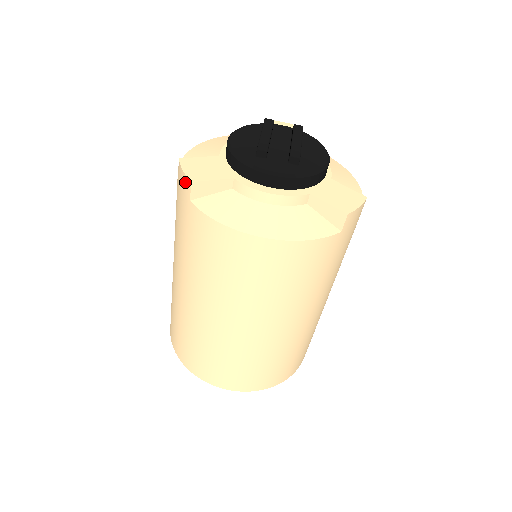
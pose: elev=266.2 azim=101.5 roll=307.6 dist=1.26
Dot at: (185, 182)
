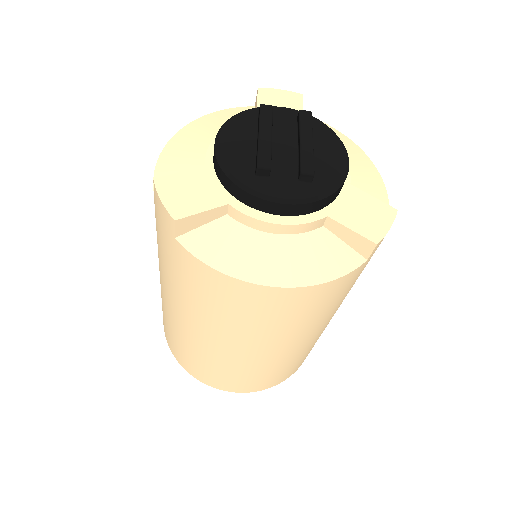
Dot at: (166, 216)
